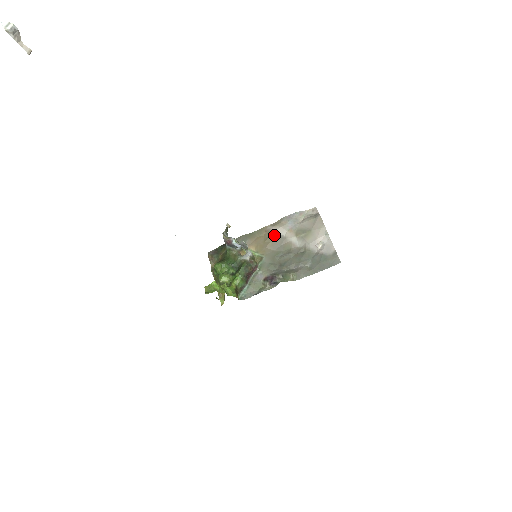
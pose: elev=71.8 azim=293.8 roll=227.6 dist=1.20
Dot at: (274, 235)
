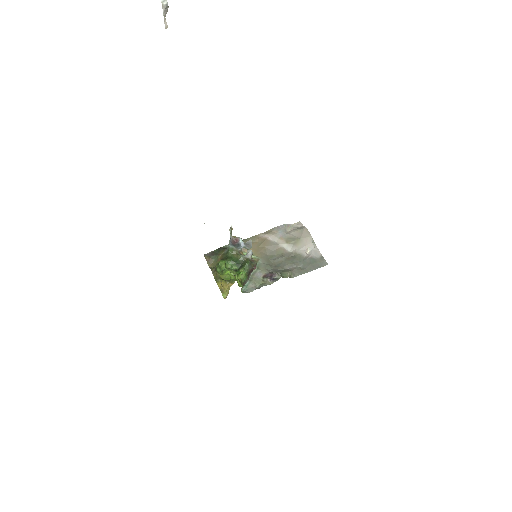
Dot at: (267, 241)
